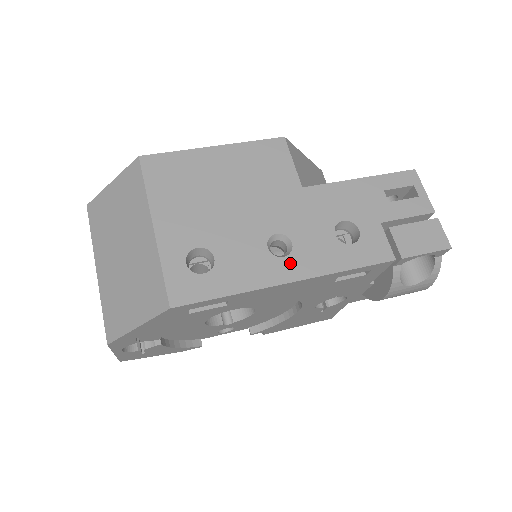
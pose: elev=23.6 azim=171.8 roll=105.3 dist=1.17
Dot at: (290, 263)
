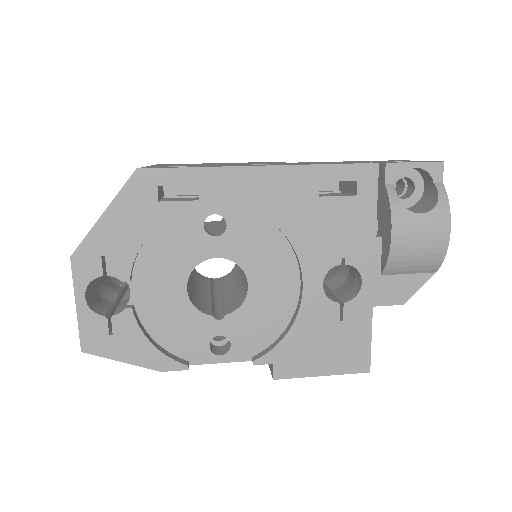
Dot at: occluded
